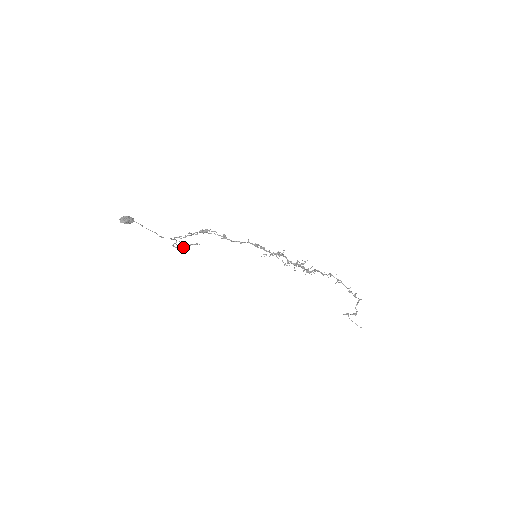
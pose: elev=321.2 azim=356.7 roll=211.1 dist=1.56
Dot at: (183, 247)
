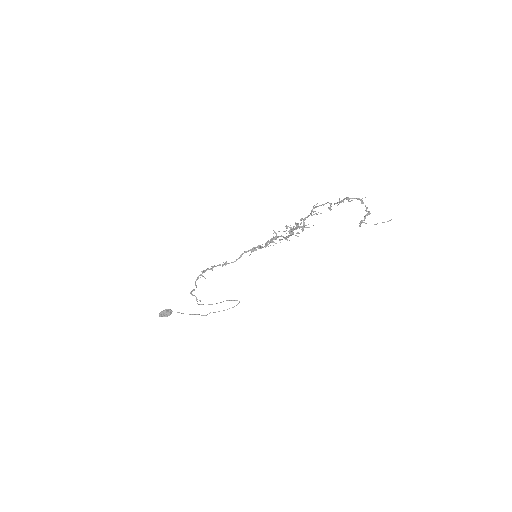
Dot at: occluded
